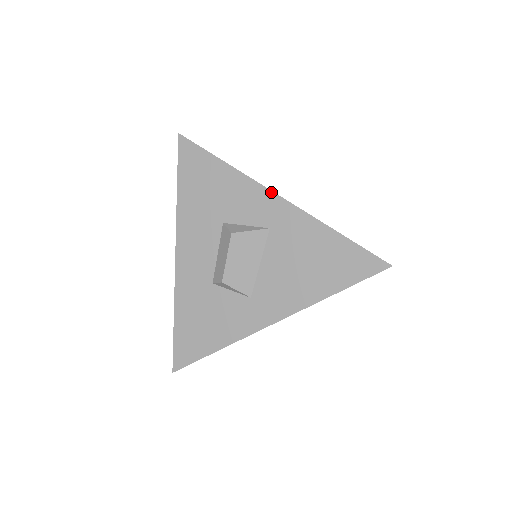
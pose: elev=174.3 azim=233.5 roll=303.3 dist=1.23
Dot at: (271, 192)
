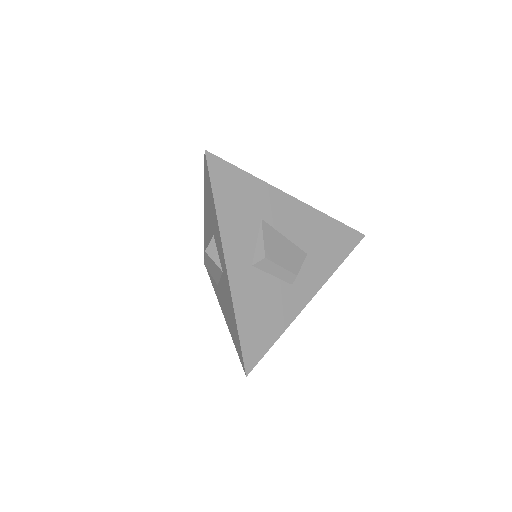
Dot at: (224, 257)
